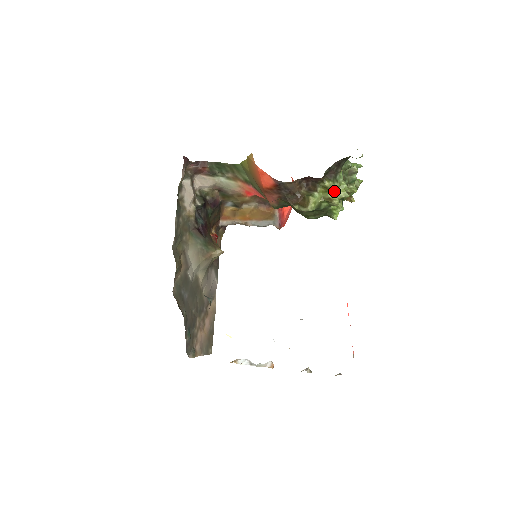
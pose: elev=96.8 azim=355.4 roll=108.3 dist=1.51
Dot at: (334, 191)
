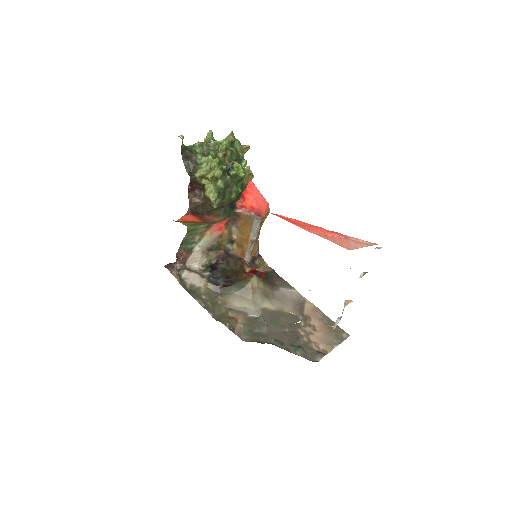
Dot at: (209, 170)
